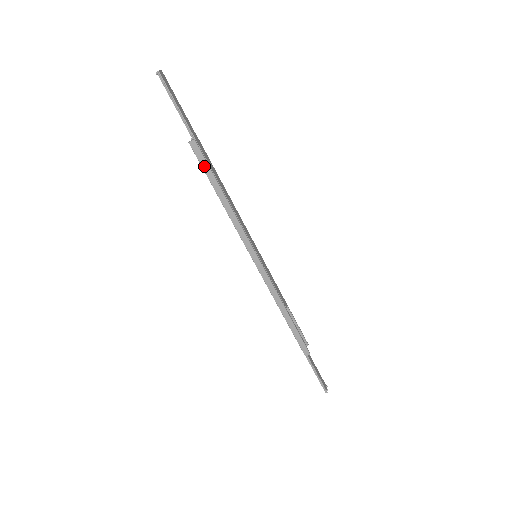
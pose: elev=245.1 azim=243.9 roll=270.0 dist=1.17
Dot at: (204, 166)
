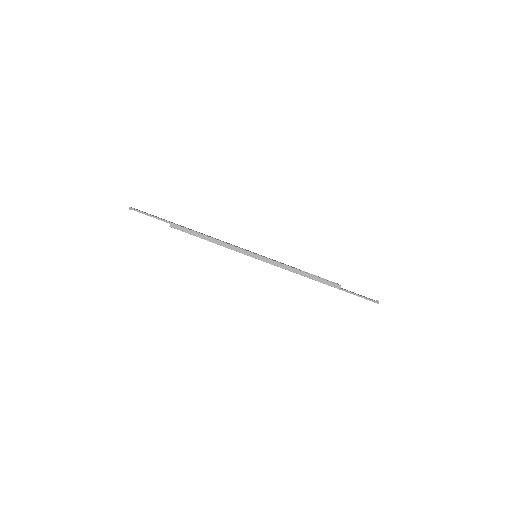
Dot at: (186, 231)
